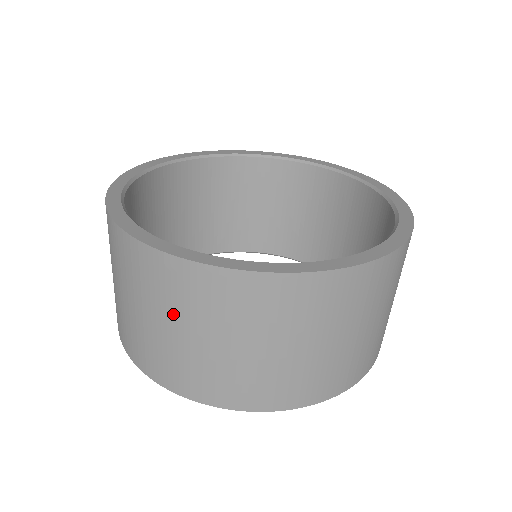
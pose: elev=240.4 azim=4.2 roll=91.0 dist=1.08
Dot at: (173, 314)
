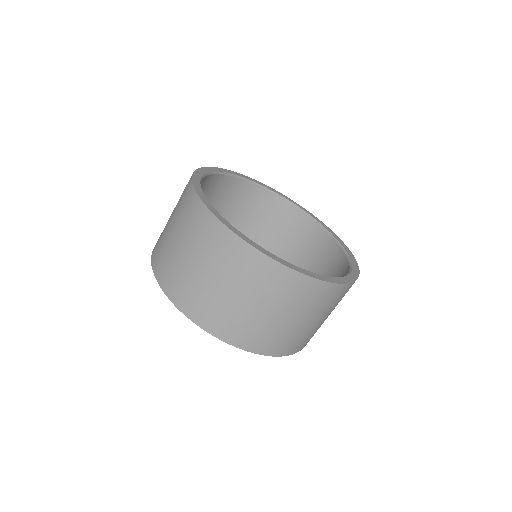
Dot at: (279, 305)
